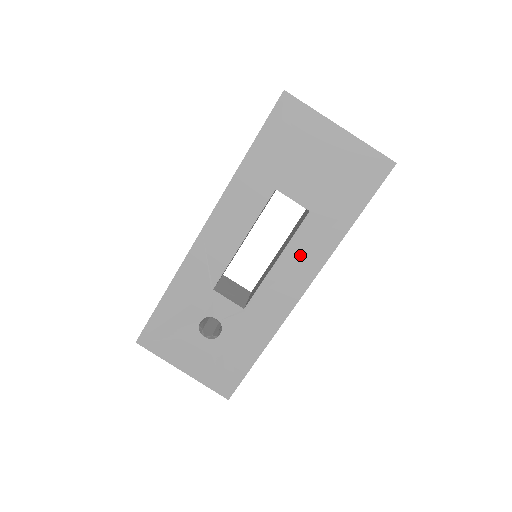
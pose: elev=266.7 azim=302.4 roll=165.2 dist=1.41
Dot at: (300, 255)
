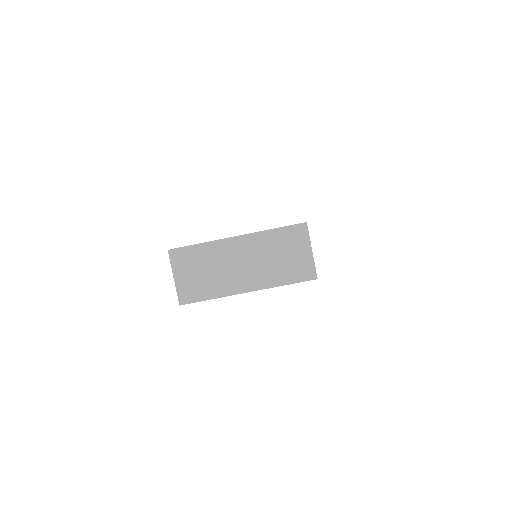
Dot at: occluded
